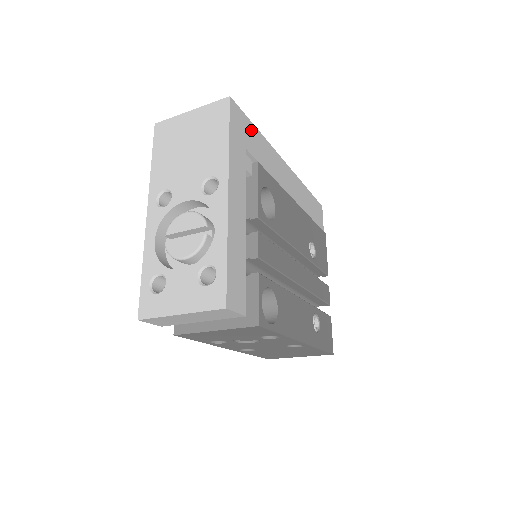
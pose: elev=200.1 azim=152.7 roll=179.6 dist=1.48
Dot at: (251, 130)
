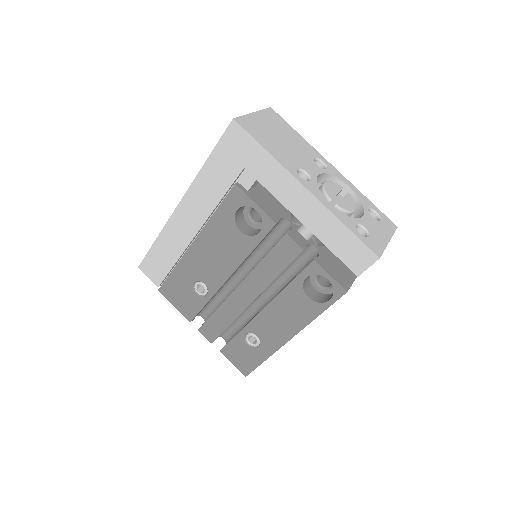
Dot at: occluded
